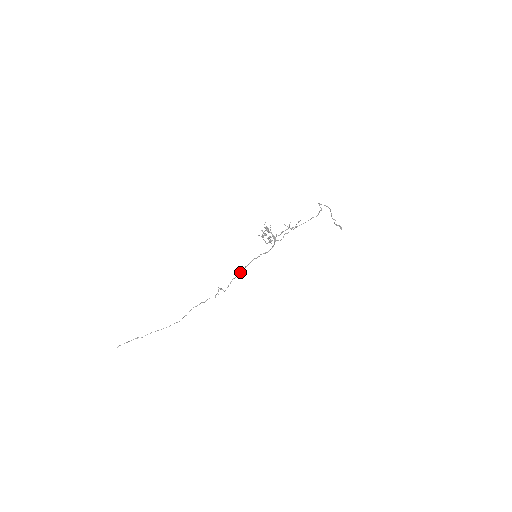
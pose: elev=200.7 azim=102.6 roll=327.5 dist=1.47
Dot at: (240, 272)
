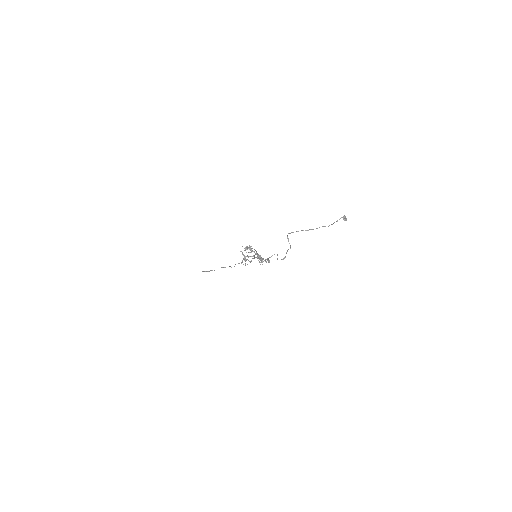
Dot at: (254, 256)
